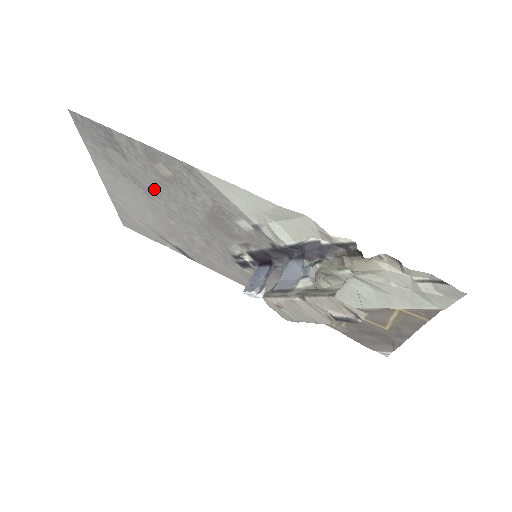
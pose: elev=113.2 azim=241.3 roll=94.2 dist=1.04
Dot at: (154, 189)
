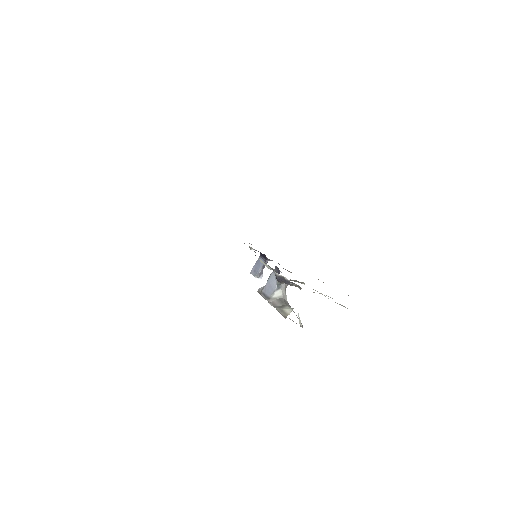
Dot at: occluded
